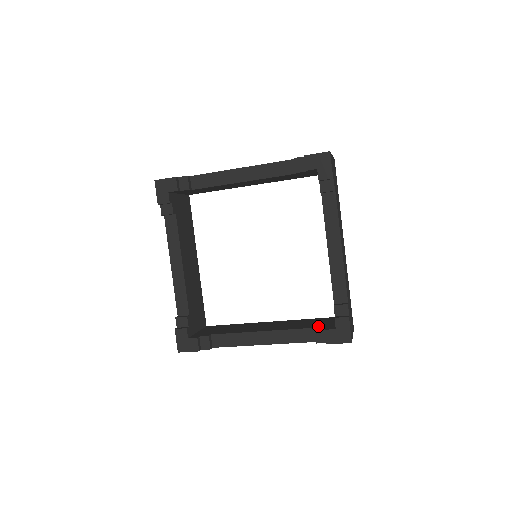
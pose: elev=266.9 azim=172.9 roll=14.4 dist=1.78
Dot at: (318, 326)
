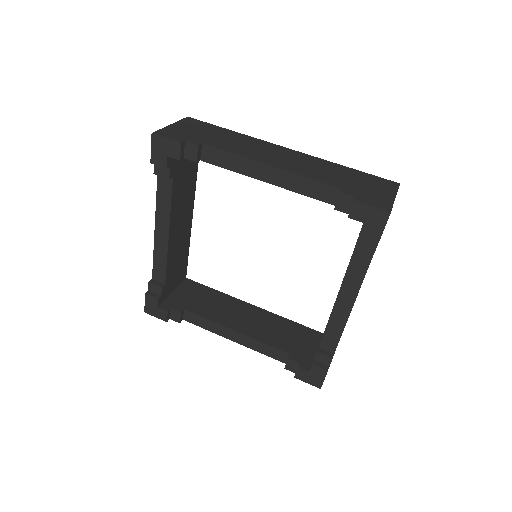
Dot at: occluded
